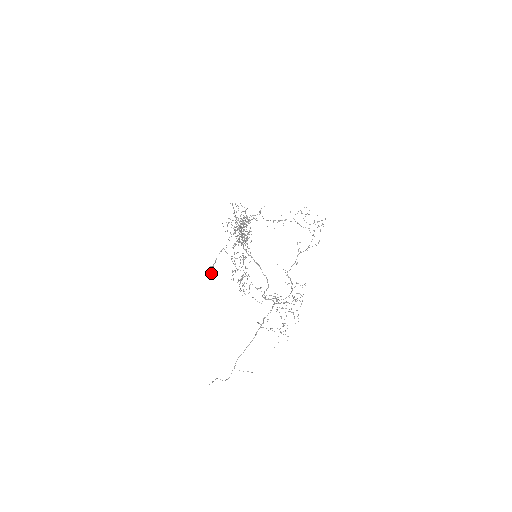
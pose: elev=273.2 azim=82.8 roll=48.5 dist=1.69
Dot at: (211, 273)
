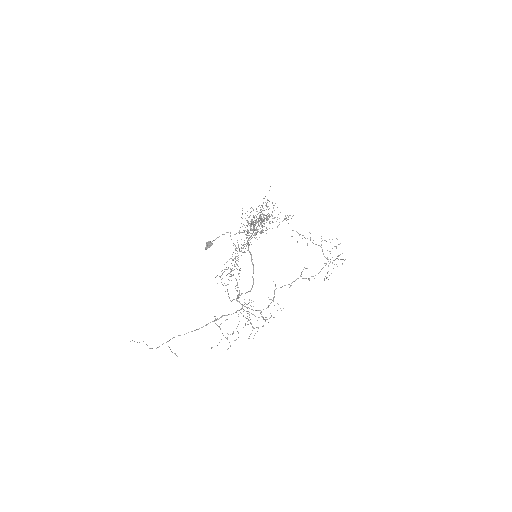
Dot at: (207, 247)
